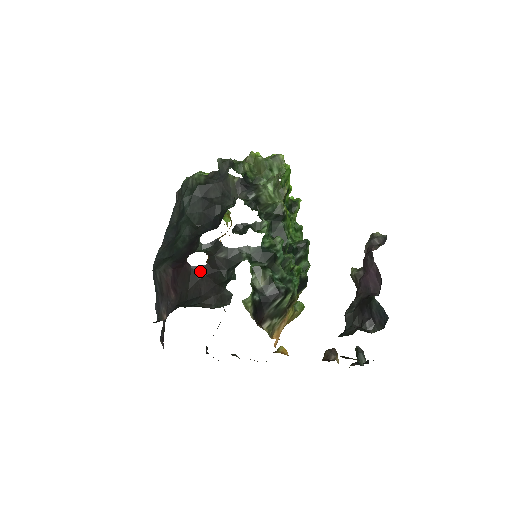
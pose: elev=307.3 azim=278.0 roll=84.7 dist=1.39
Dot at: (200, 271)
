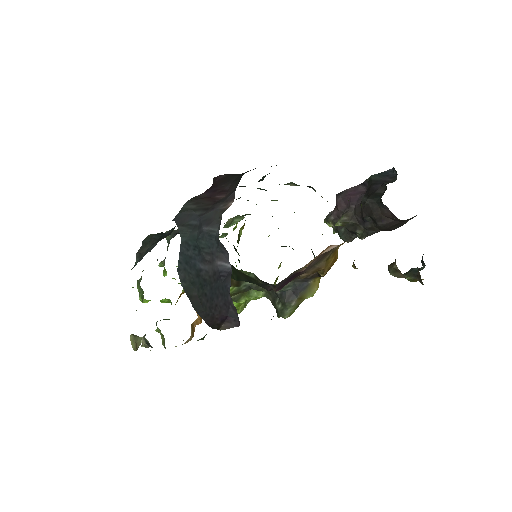
Dot at: occluded
